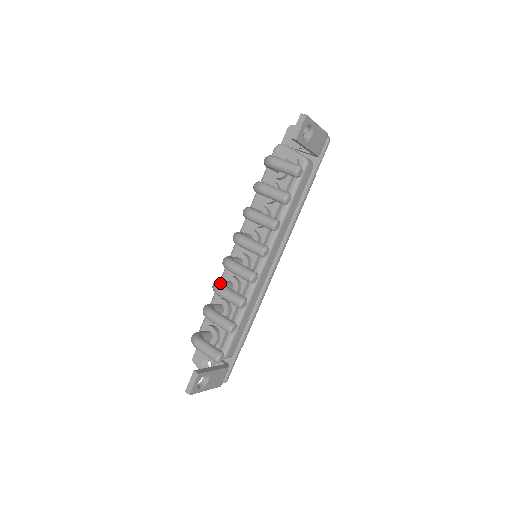
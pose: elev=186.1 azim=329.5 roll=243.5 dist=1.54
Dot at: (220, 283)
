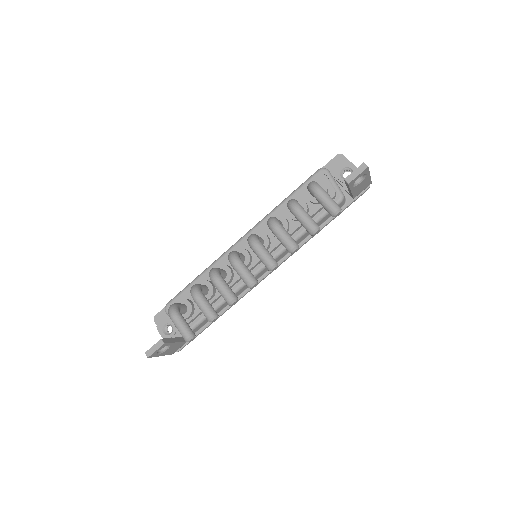
Dot at: (219, 273)
